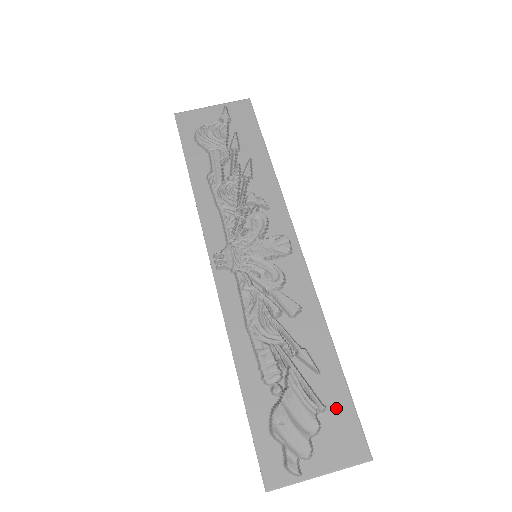
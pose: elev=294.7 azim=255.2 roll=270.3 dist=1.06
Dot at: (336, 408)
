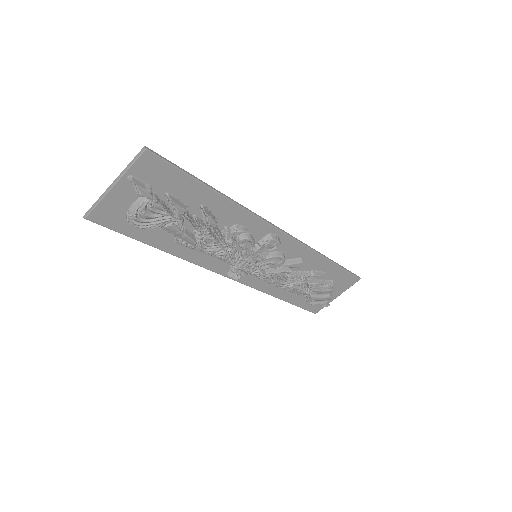
Dot at: (338, 277)
